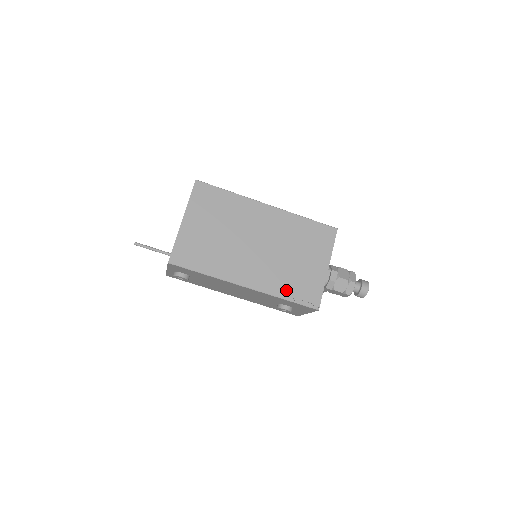
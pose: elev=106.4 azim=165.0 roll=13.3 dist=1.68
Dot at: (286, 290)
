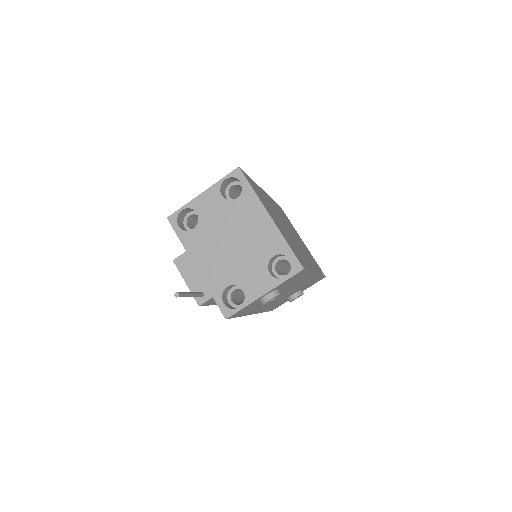
Dot at: occluded
